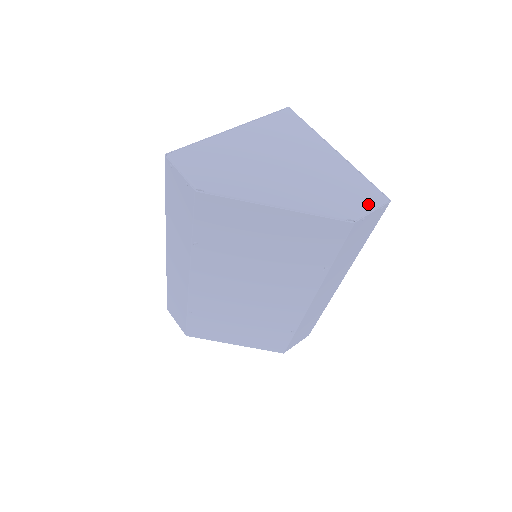
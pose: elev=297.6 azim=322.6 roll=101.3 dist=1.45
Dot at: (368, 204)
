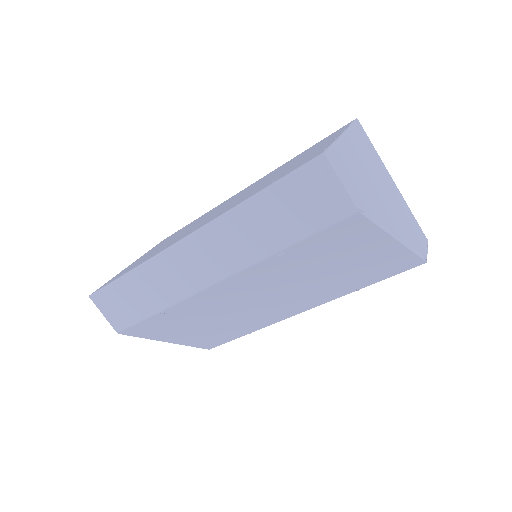
Dot at: (425, 243)
